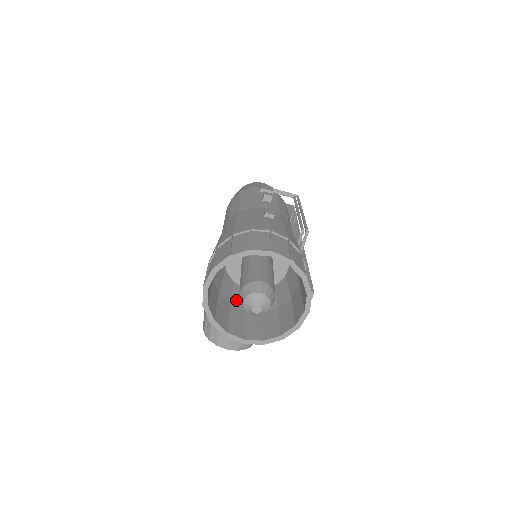
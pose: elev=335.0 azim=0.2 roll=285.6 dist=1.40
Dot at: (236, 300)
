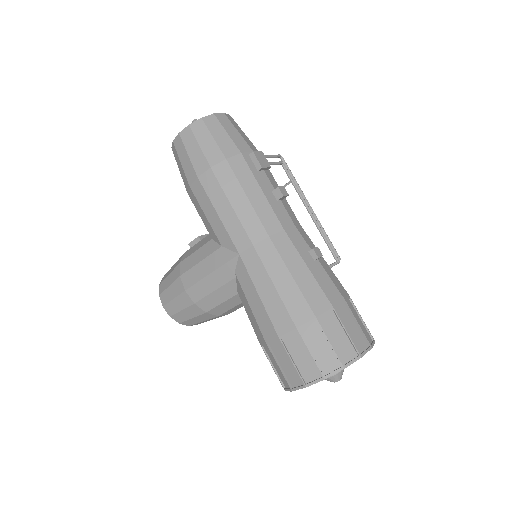
Dot at: occluded
